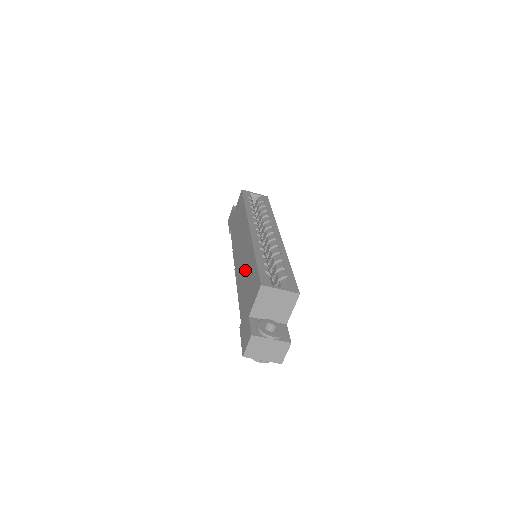
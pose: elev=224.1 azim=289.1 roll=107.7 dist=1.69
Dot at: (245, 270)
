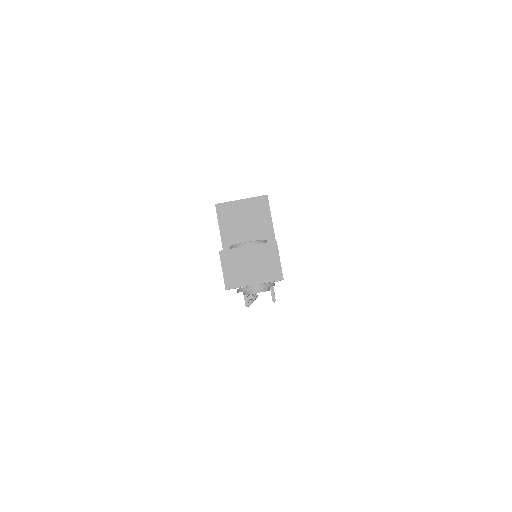
Dot at: occluded
